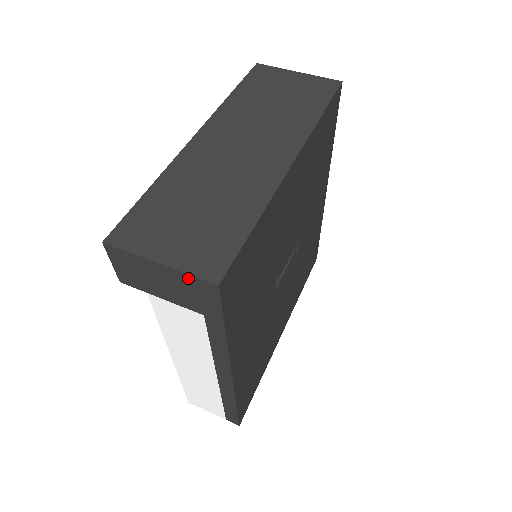
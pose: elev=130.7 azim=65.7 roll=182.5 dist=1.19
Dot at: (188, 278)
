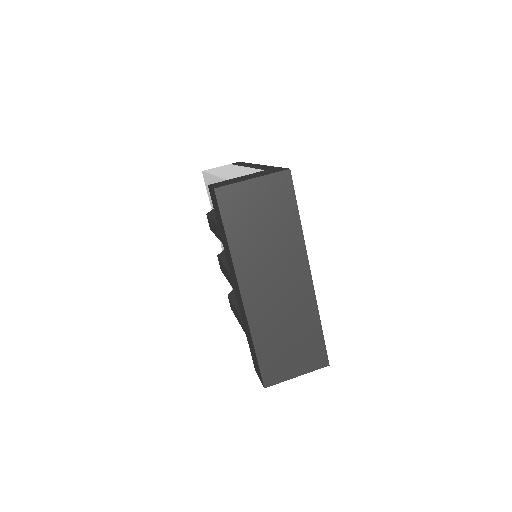
Dot at: (312, 369)
